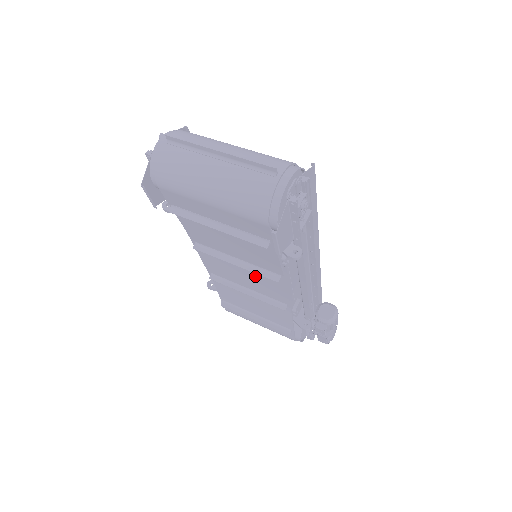
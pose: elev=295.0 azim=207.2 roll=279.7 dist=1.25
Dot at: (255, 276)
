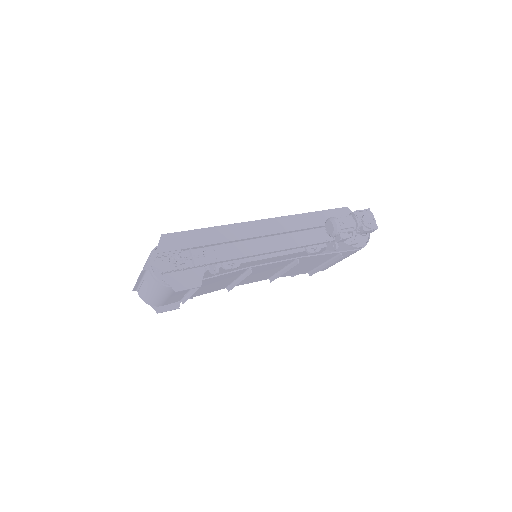
Dot at: (258, 272)
